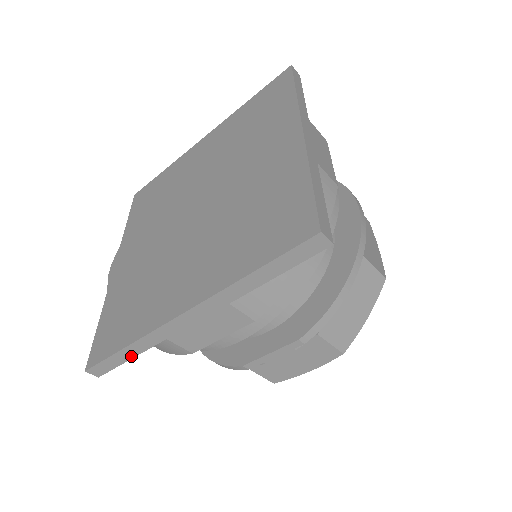
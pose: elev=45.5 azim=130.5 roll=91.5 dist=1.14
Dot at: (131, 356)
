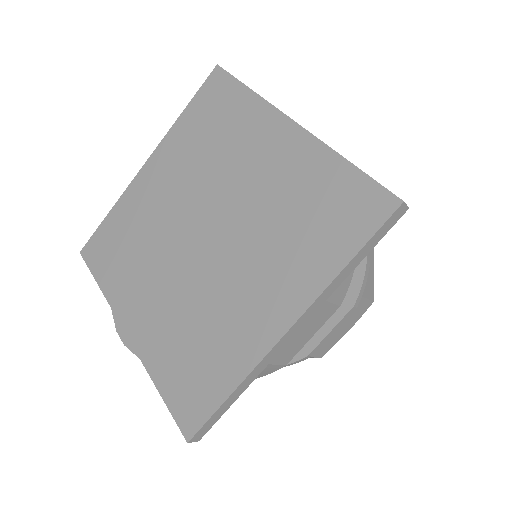
Dot at: (234, 400)
